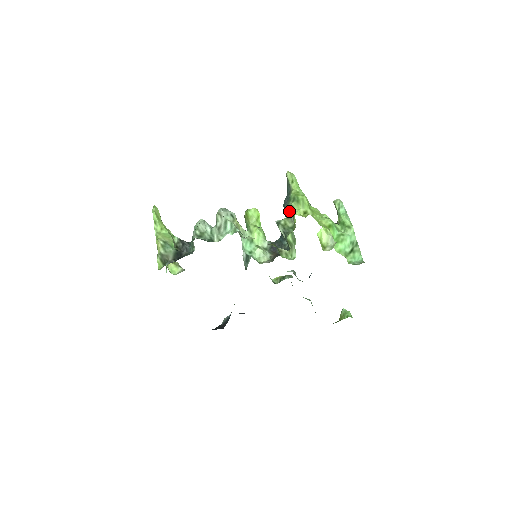
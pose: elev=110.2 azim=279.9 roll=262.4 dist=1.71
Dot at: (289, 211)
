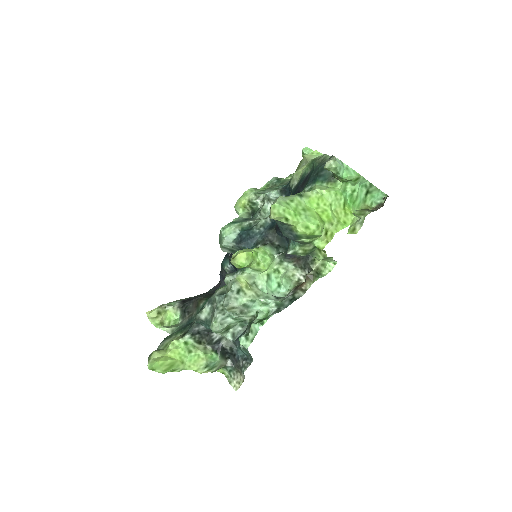
Dot at: occluded
